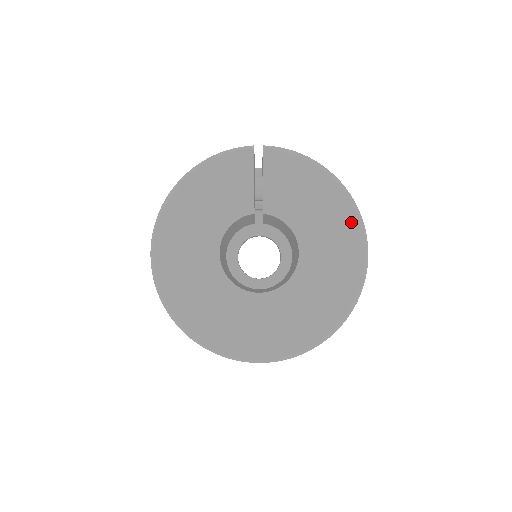
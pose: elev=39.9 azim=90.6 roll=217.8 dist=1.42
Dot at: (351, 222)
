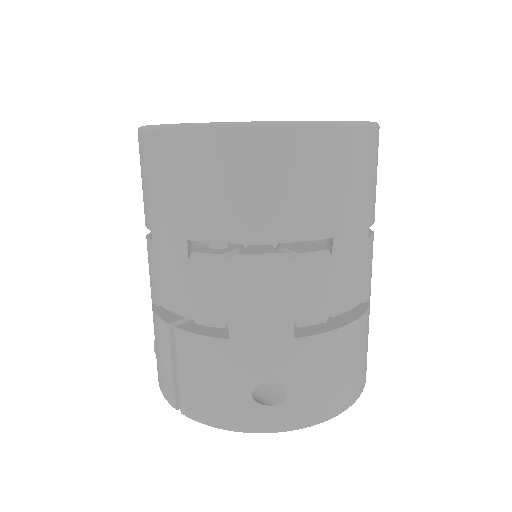
Dot at: occluded
